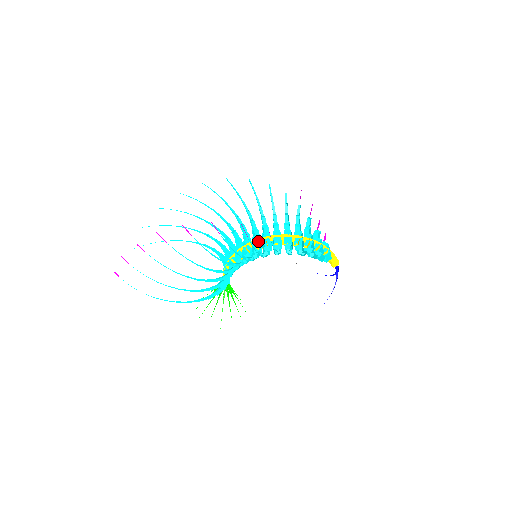
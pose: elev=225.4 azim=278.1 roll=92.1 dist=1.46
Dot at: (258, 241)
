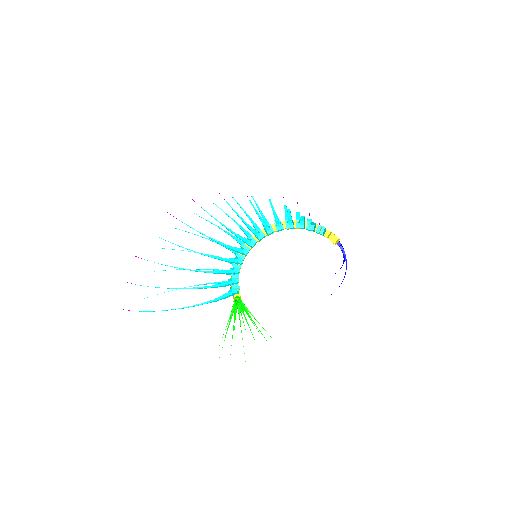
Dot at: (252, 237)
